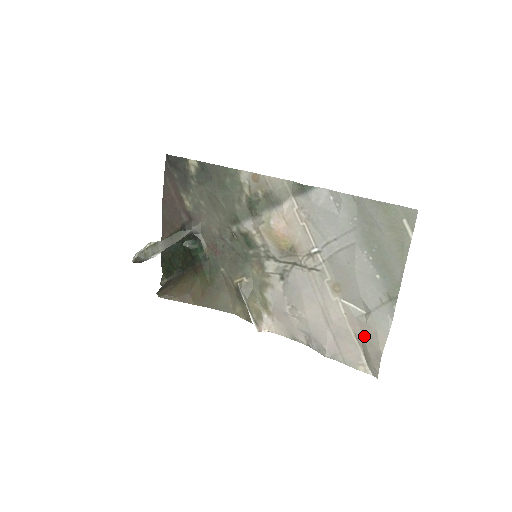
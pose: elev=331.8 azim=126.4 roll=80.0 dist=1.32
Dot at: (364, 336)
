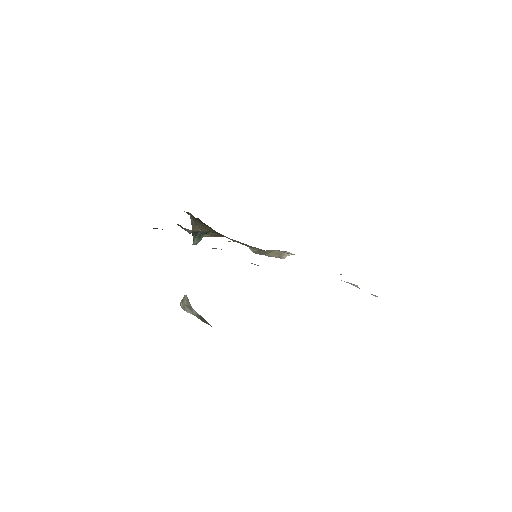
Dot at: occluded
